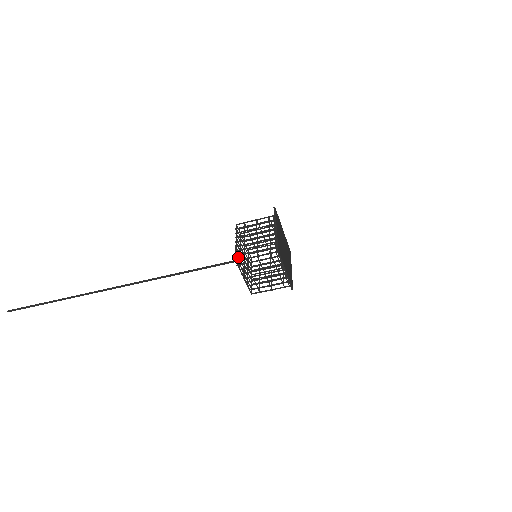
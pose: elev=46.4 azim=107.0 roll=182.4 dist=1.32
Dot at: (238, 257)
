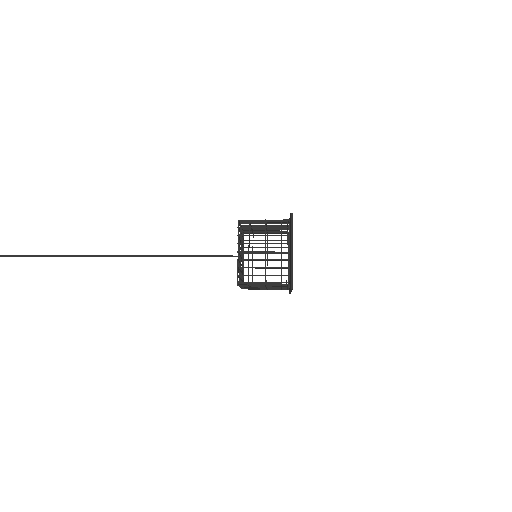
Dot at: occluded
